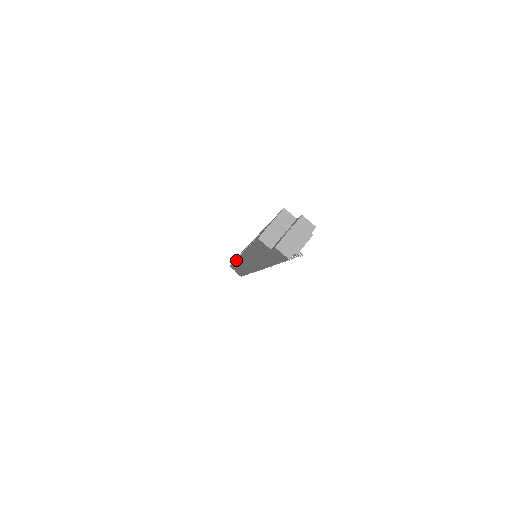
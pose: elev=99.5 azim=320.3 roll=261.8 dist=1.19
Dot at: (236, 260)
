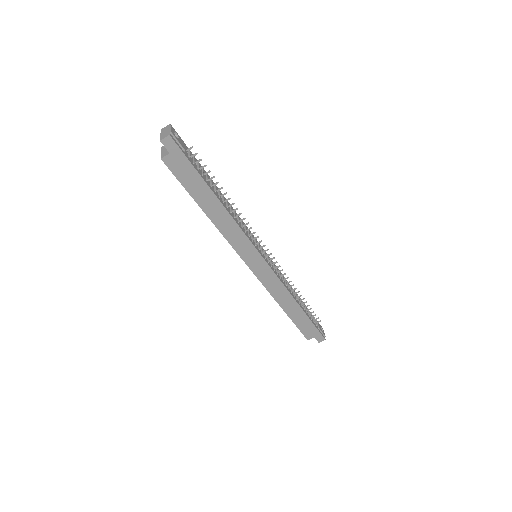
Dot at: occluded
